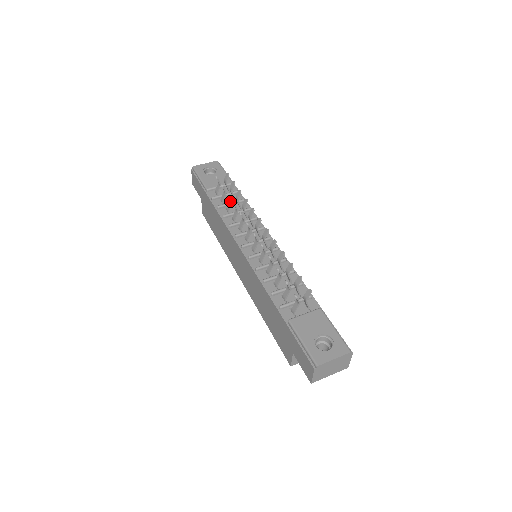
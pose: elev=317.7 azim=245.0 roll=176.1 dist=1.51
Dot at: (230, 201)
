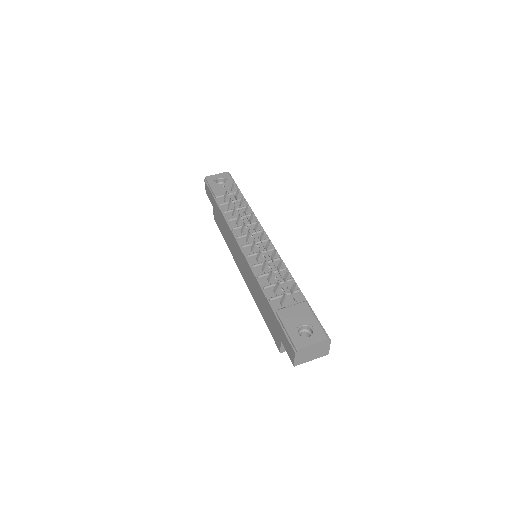
Dot at: (235, 207)
